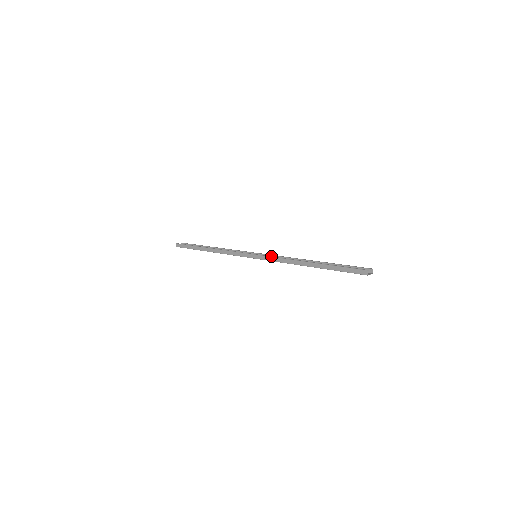
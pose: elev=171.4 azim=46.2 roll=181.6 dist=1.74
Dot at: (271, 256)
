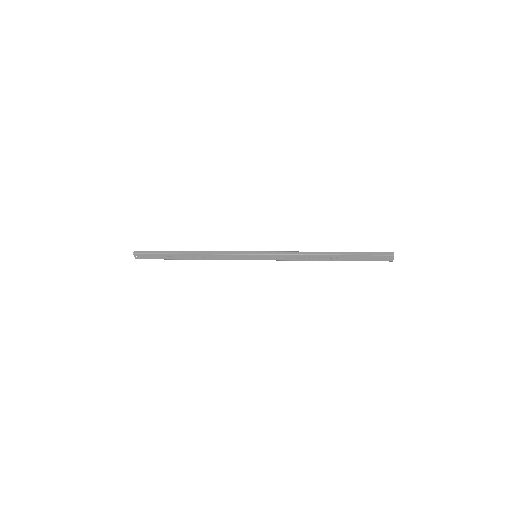
Dot at: (280, 251)
